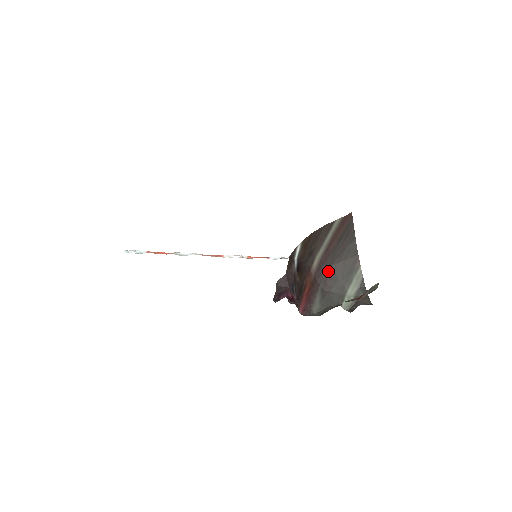
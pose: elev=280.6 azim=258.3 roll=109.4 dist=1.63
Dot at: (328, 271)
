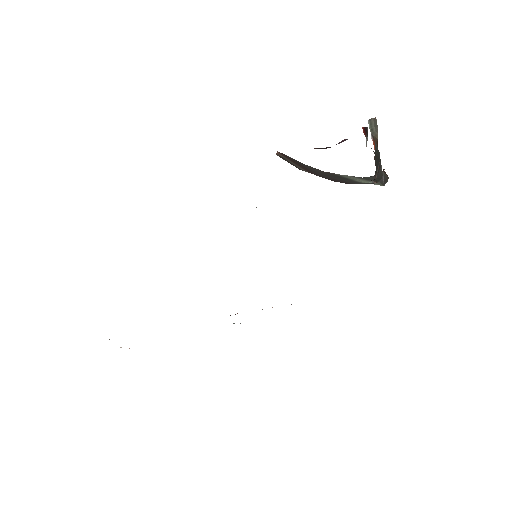
Dot at: (328, 179)
